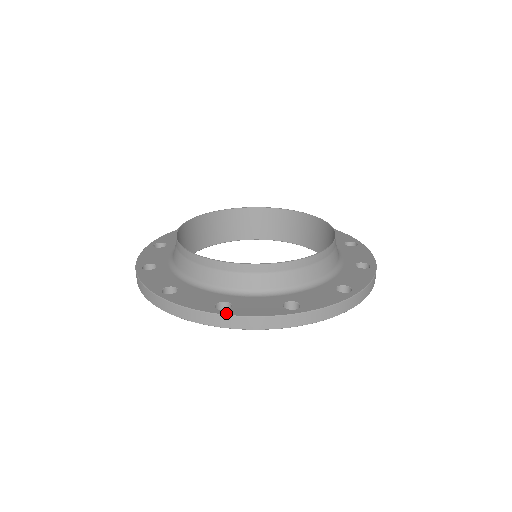
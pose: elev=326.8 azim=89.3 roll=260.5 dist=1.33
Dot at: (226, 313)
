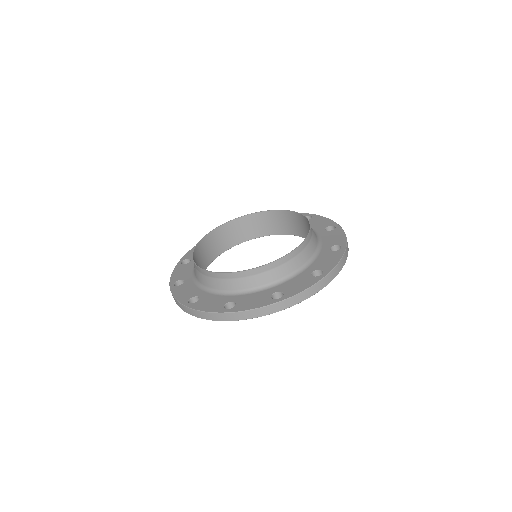
Dot at: (328, 272)
